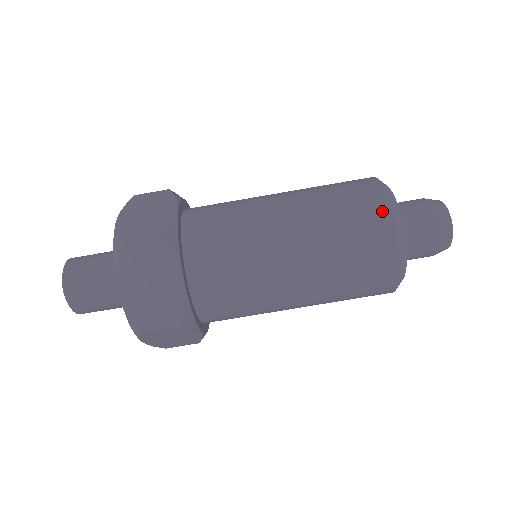
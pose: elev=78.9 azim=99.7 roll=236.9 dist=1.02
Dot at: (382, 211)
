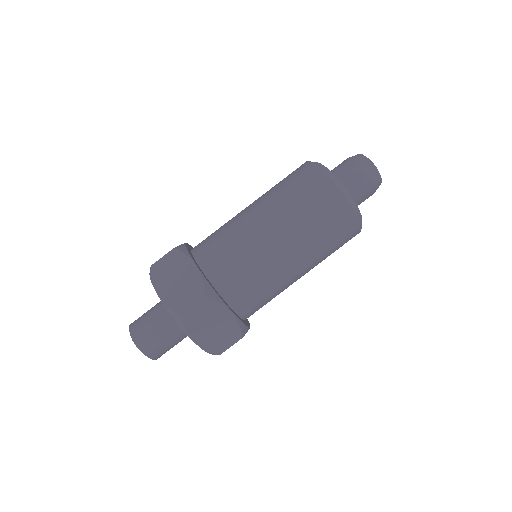
Dot at: (307, 167)
